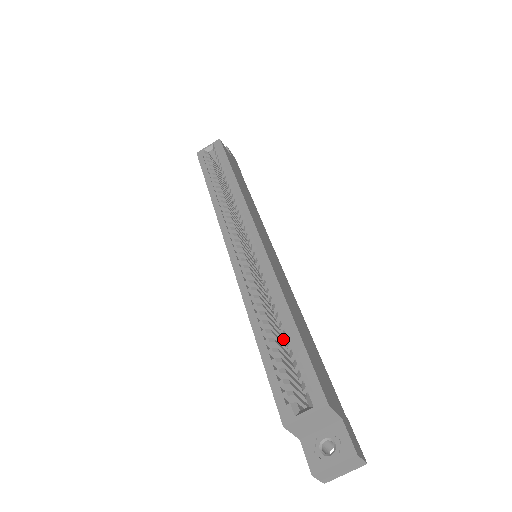
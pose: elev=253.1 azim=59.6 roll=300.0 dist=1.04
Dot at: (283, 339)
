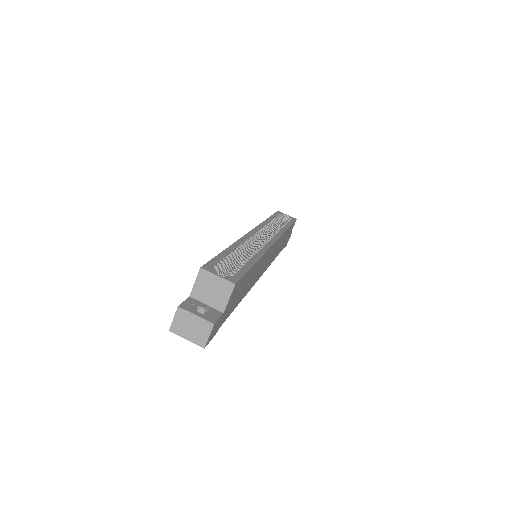
Dot at: occluded
